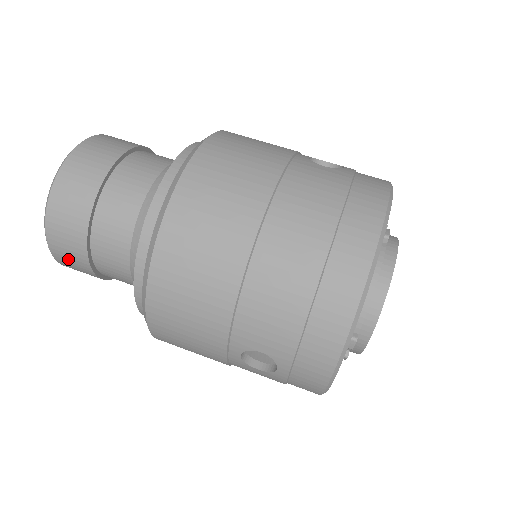
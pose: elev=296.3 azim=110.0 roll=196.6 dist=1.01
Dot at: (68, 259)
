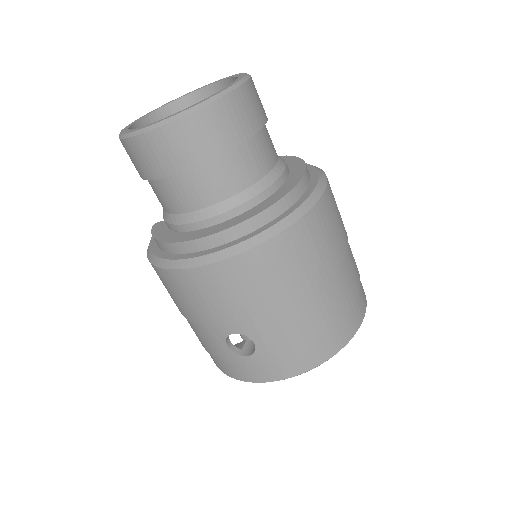
Dot at: (157, 151)
